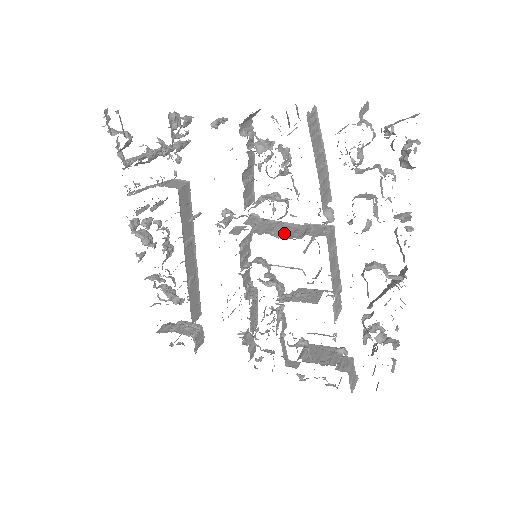
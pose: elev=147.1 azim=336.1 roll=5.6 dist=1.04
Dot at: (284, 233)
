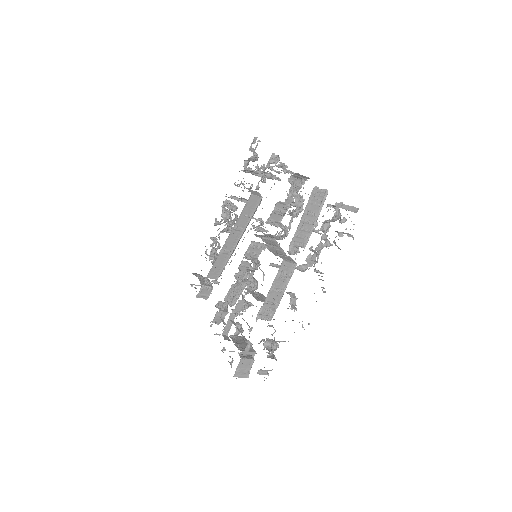
Dot at: (273, 250)
